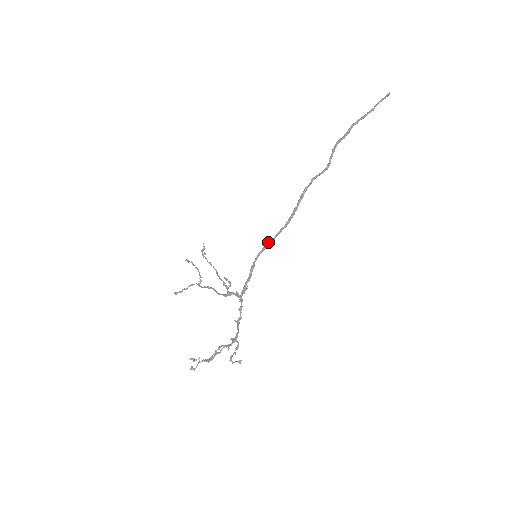
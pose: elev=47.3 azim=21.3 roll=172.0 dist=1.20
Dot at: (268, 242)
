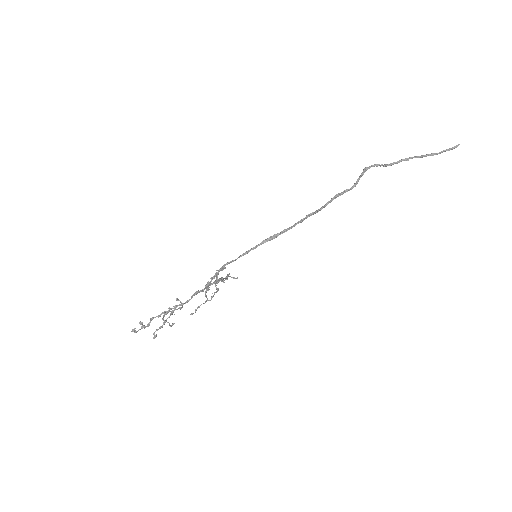
Dot at: (268, 238)
